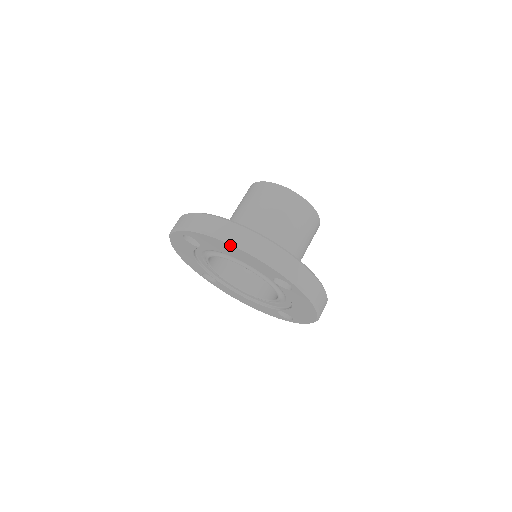
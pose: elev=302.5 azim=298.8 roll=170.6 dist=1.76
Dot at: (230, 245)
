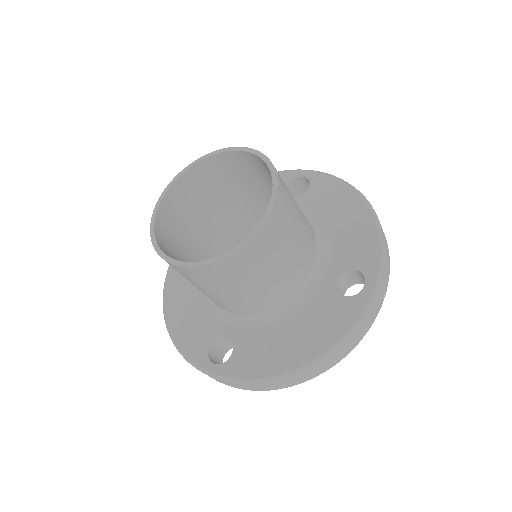
Dot at: occluded
